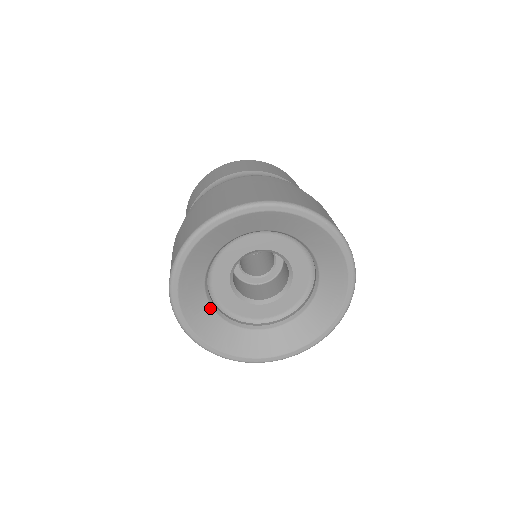
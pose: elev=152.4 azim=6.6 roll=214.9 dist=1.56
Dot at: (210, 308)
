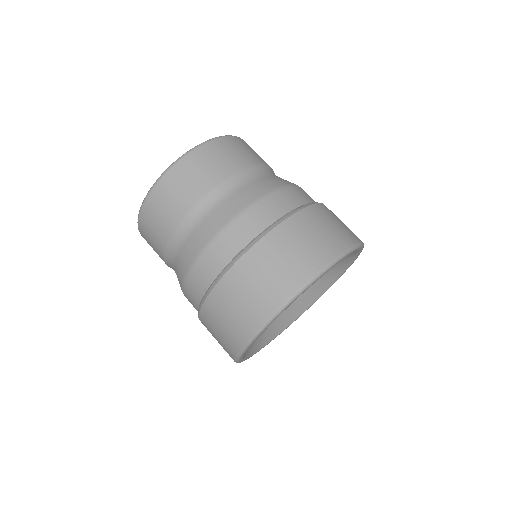
Dot at: (284, 312)
